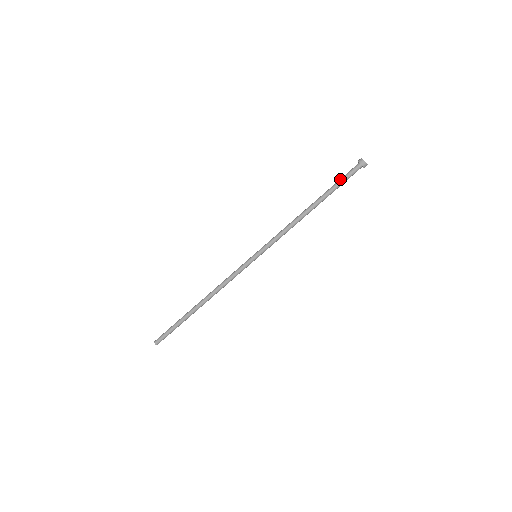
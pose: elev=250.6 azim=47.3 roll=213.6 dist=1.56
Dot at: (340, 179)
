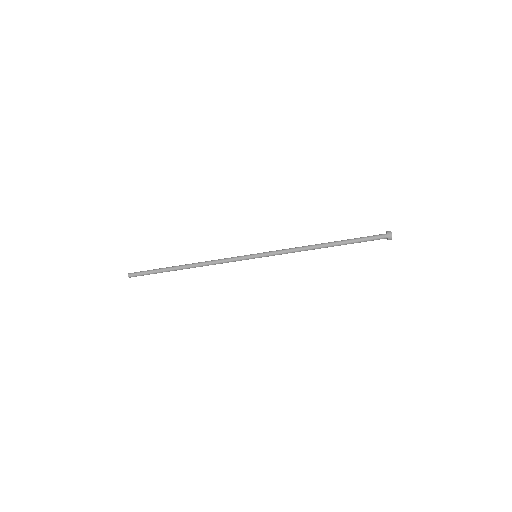
Dot at: (363, 239)
